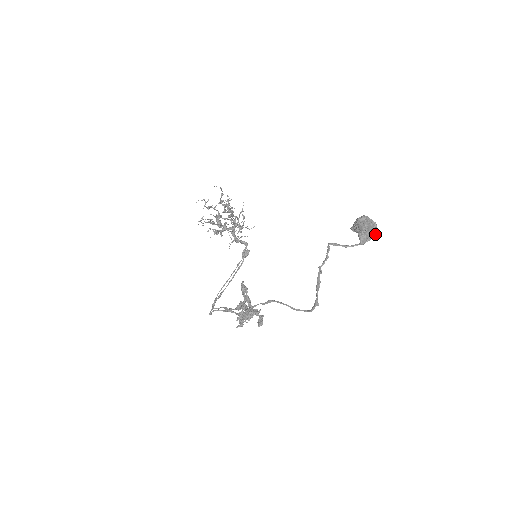
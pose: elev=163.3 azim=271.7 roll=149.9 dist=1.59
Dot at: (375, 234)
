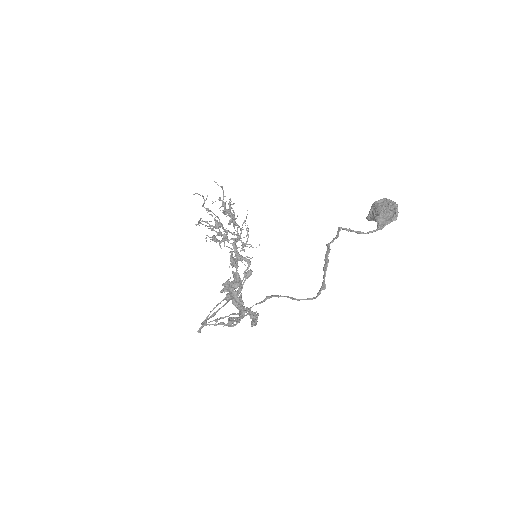
Dot at: (395, 215)
